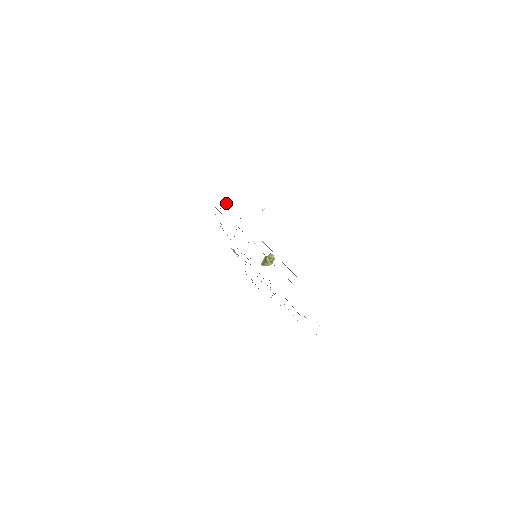
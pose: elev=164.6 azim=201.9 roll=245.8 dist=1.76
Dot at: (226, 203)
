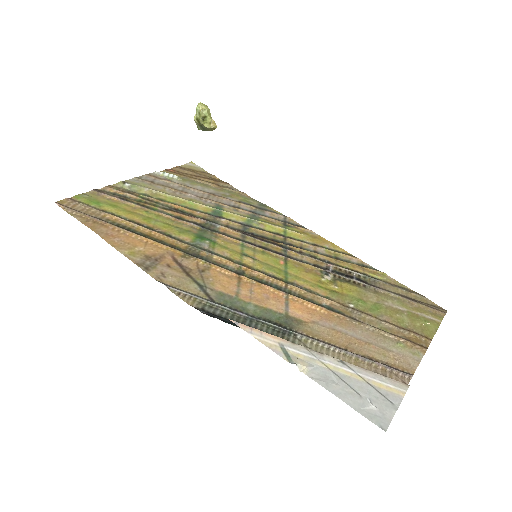
Dot at: (173, 290)
